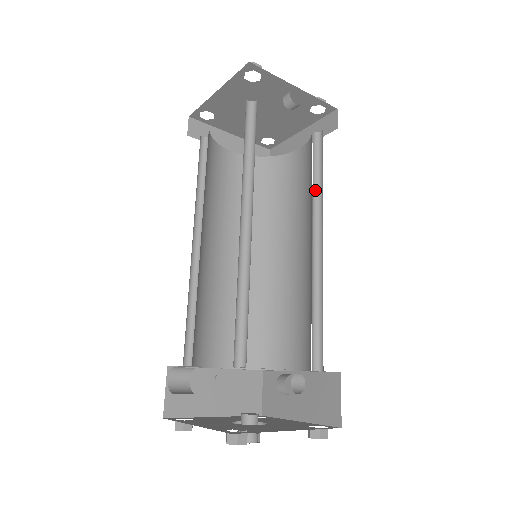
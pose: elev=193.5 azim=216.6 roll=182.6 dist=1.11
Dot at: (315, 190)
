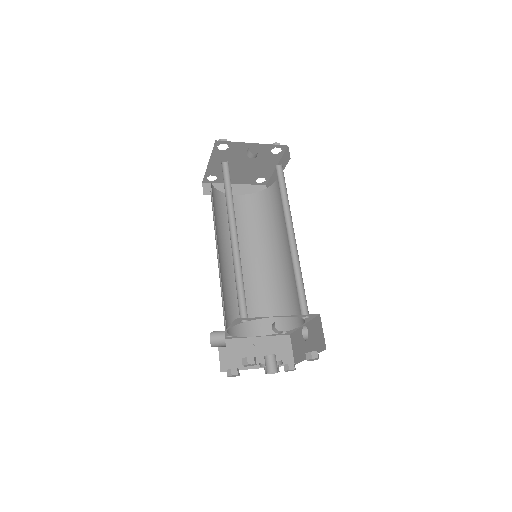
Dot at: (285, 203)
